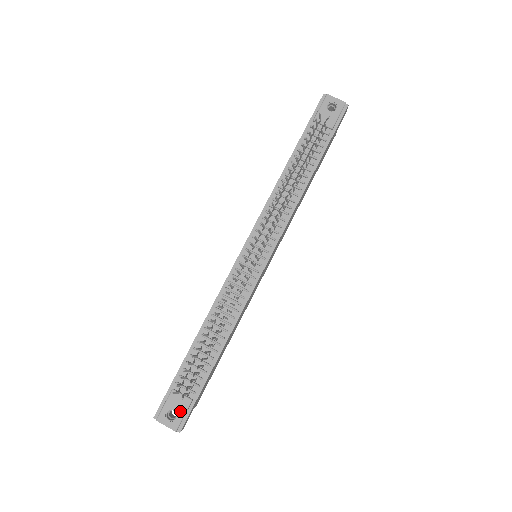
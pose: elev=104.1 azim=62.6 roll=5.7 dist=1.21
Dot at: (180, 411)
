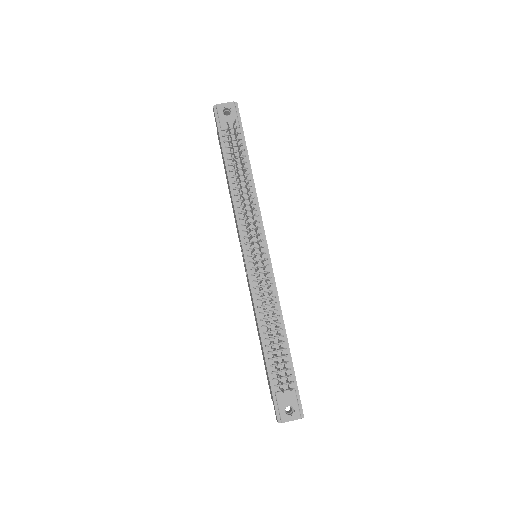
Dot at: (293, 403)
